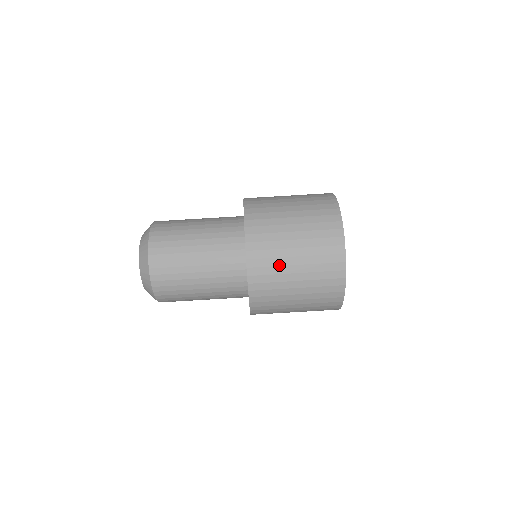
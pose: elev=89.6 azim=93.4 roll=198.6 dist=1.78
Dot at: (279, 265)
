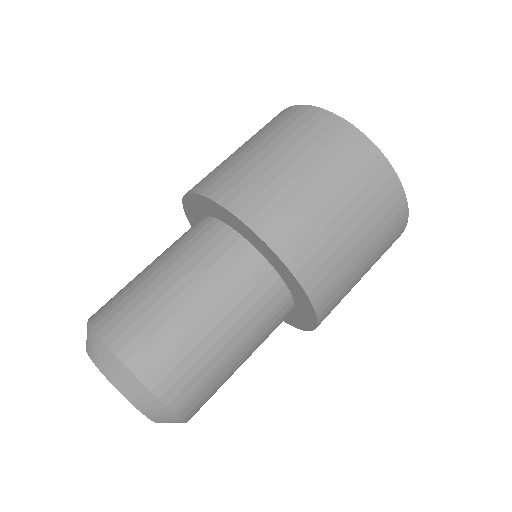
Dot at: (235, 163)
